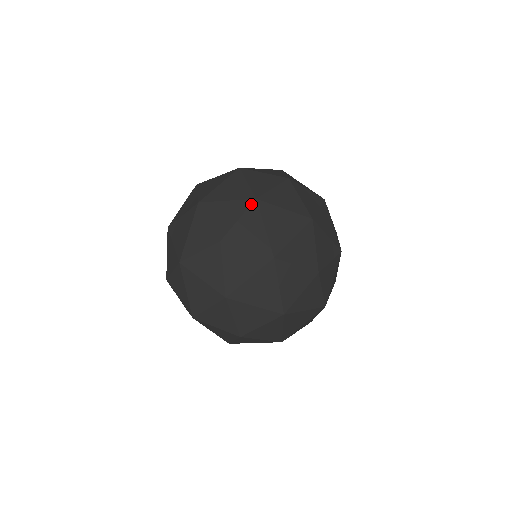
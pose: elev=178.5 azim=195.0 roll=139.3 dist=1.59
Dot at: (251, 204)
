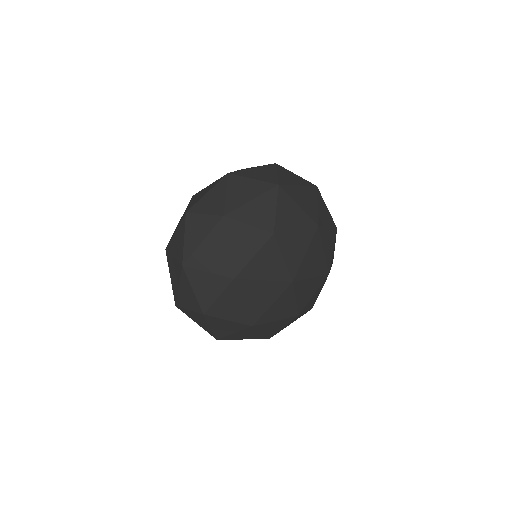
Dot at: (313, 226)
